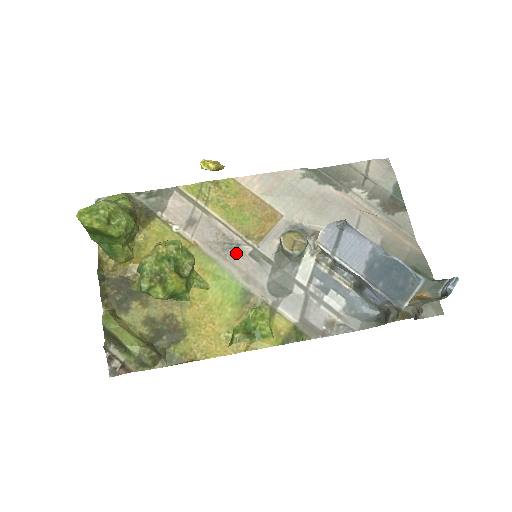
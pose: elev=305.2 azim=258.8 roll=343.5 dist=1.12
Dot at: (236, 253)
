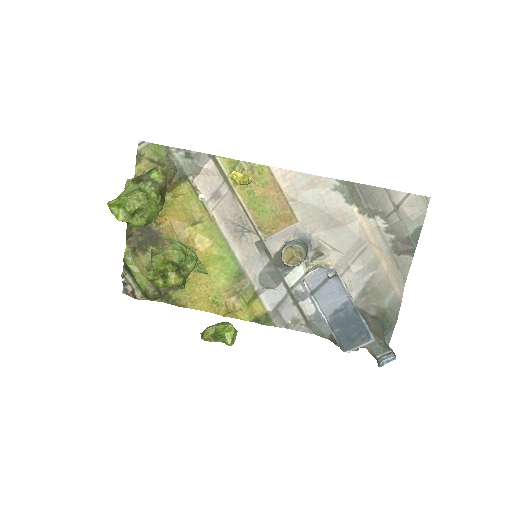
Dot at: (245, 238)
